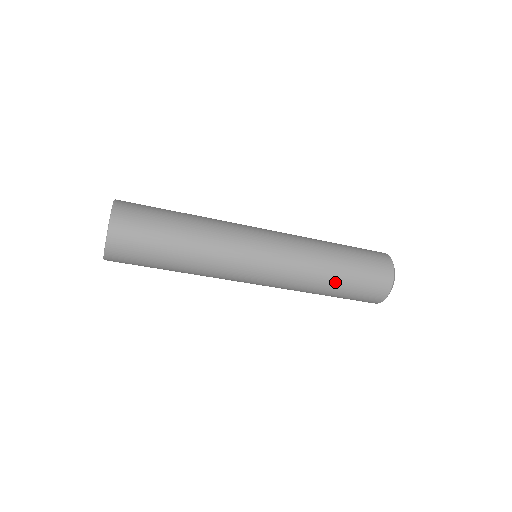
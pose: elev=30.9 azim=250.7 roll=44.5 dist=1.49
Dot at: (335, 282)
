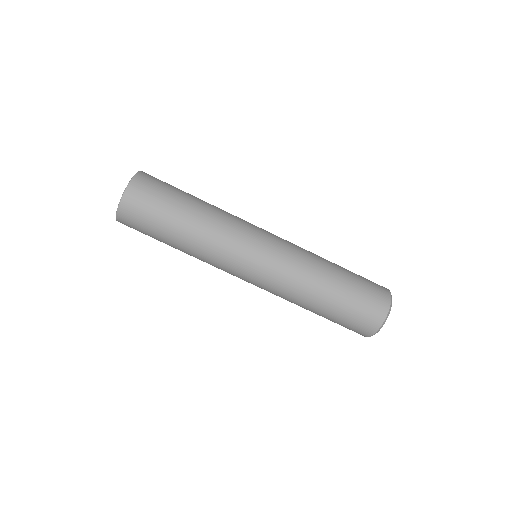
Dot at: (336, 265)
